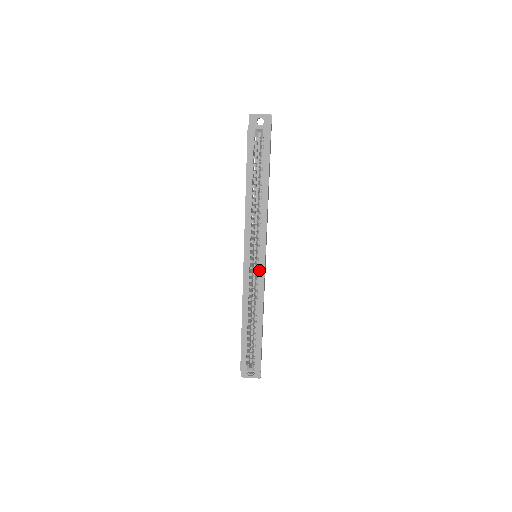
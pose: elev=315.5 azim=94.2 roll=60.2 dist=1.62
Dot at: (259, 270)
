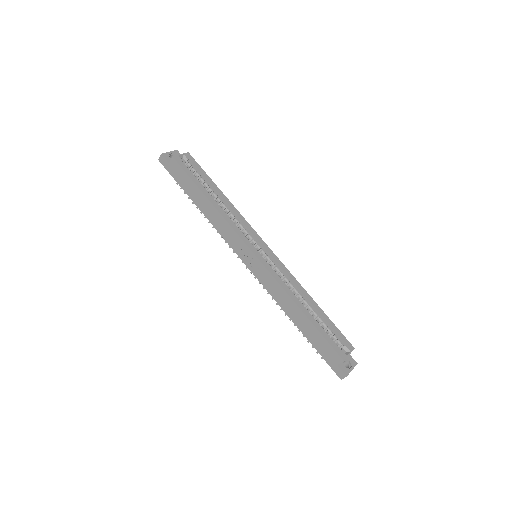
Dot at: (272, 257)
